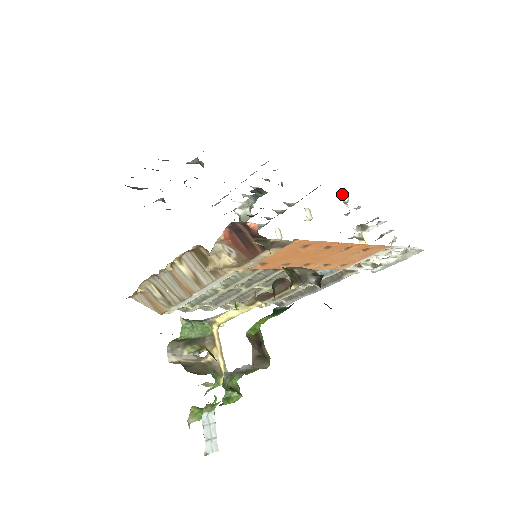
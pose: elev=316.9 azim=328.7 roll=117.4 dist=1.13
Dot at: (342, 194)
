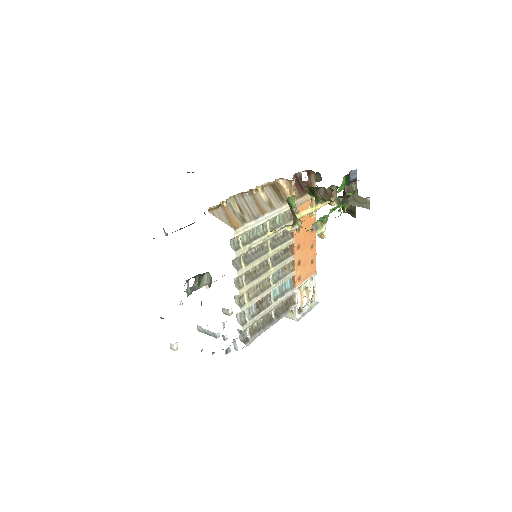
Dot at: occluded
